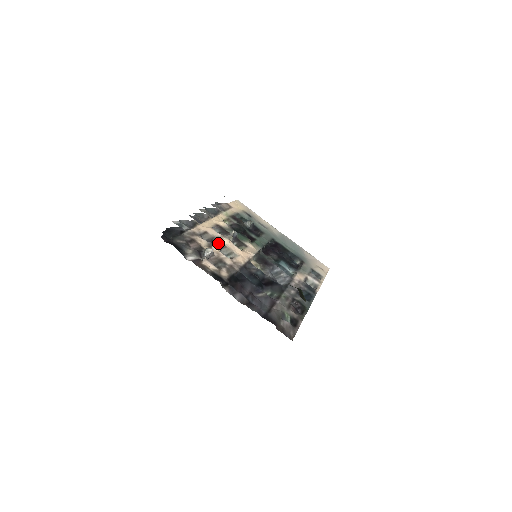
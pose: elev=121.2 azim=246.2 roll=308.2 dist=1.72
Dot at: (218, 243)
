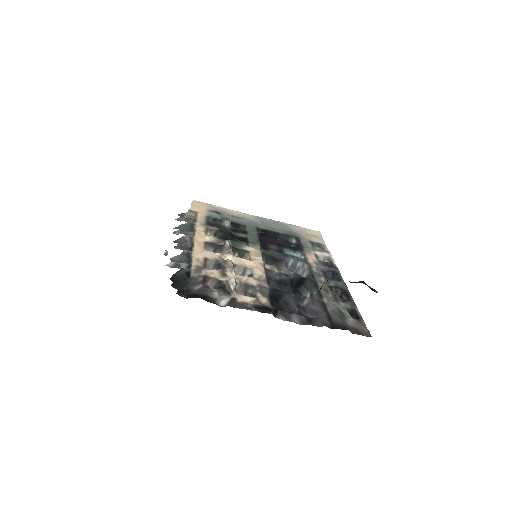
Dot at: (230, 266)
